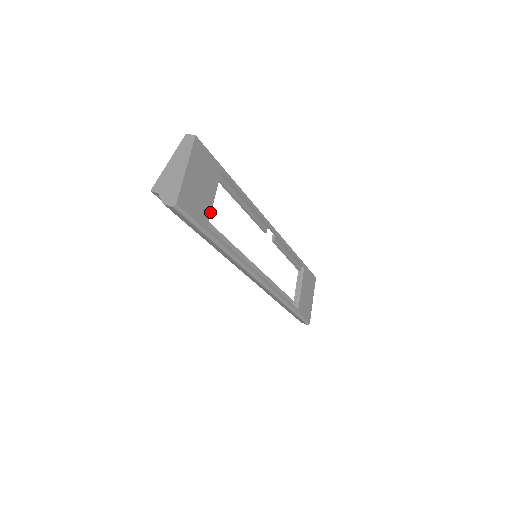
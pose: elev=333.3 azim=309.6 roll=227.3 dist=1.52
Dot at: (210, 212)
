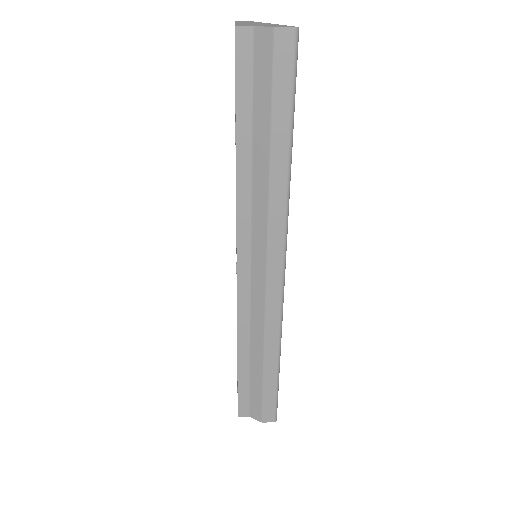
Dot at: occluded
